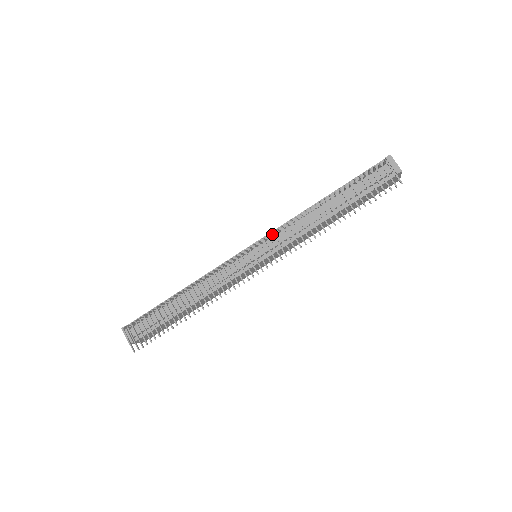
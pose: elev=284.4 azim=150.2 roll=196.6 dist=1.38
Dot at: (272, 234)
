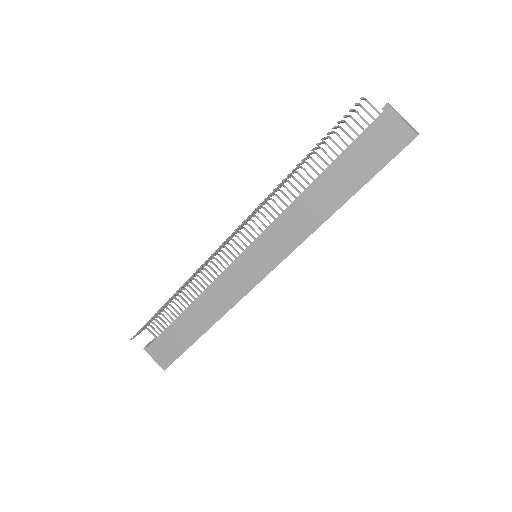
Dot at: (257, 211)
